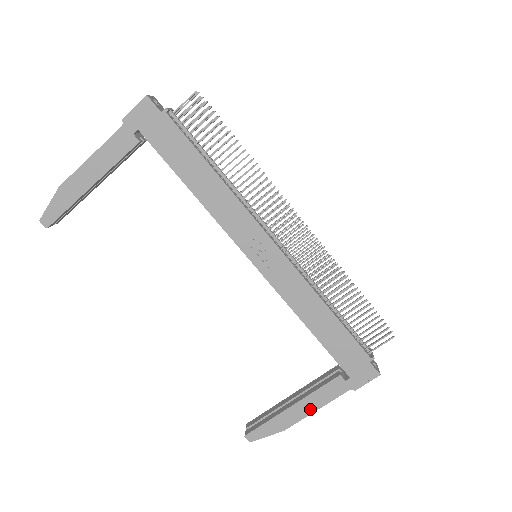
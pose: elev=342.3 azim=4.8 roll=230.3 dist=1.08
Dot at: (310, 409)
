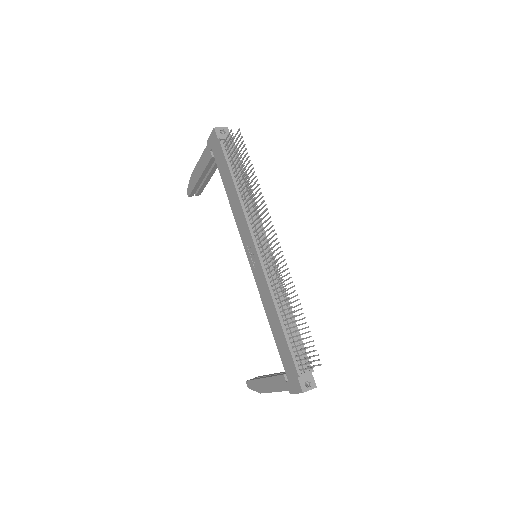
Dot at: (271, 388)
